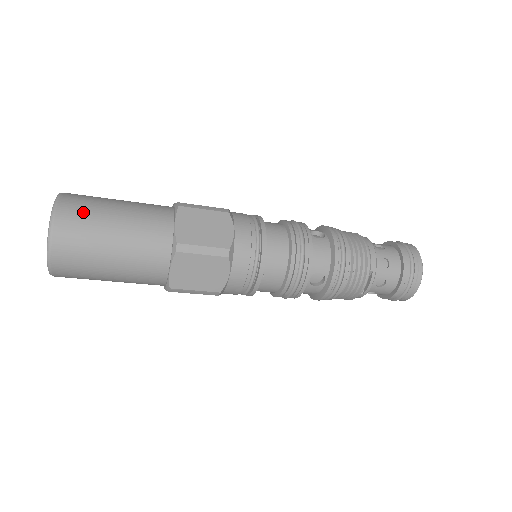
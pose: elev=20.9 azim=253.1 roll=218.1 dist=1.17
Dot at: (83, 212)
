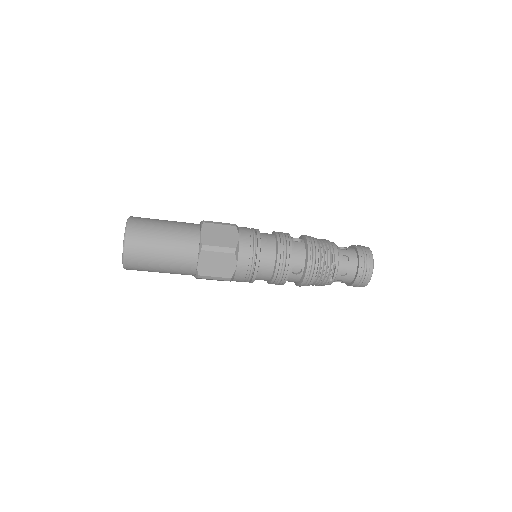
Dot at: (144, 227)
